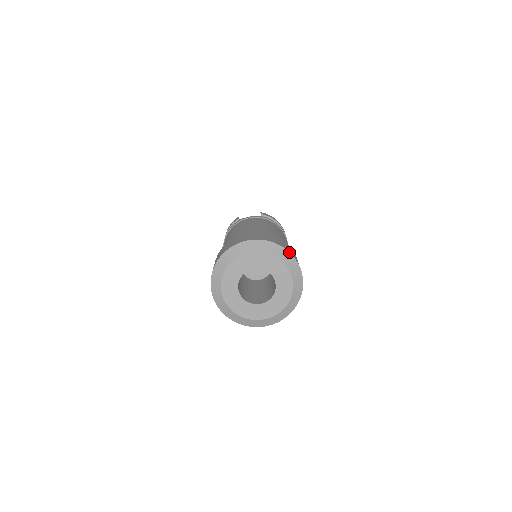
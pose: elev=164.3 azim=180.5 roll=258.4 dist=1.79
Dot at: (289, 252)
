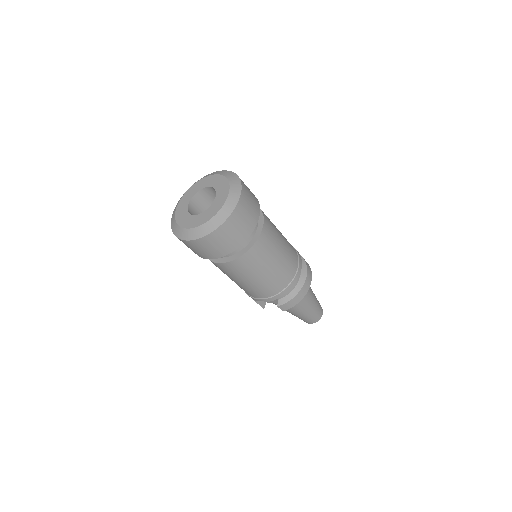
Dot at: (241, 182)
